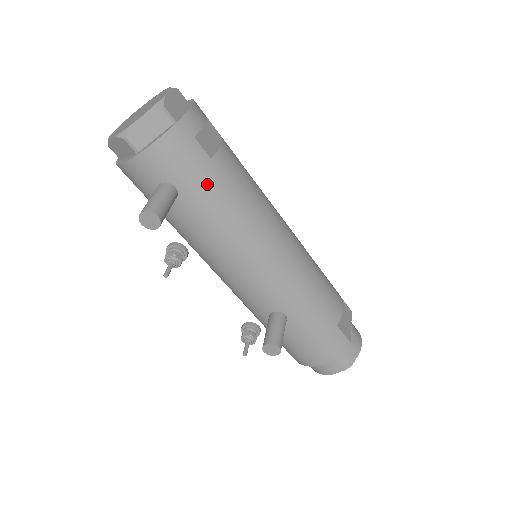
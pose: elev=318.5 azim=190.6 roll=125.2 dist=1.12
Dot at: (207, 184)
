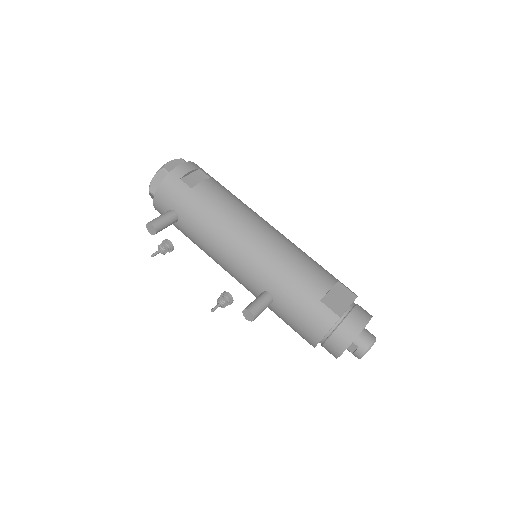
Dot at: (190, 204)
